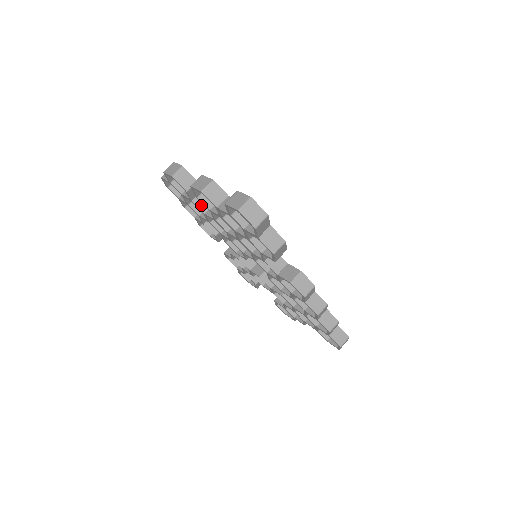
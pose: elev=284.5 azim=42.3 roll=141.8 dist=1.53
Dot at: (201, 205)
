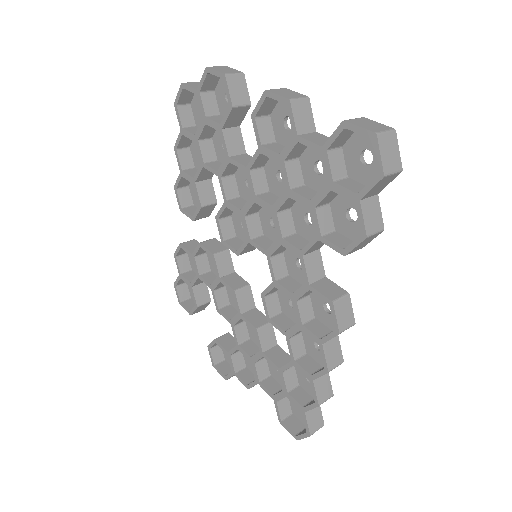
Dot at: (230, 143)
